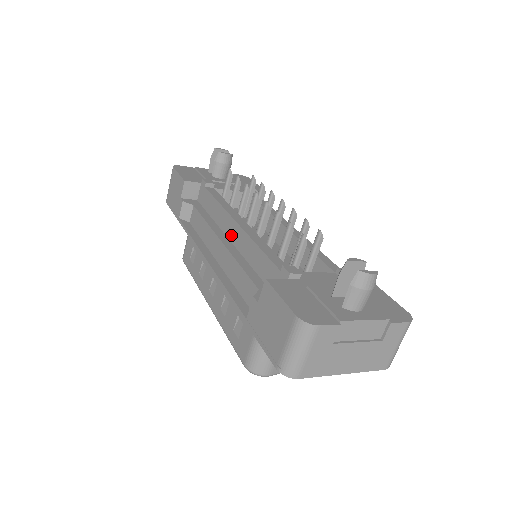
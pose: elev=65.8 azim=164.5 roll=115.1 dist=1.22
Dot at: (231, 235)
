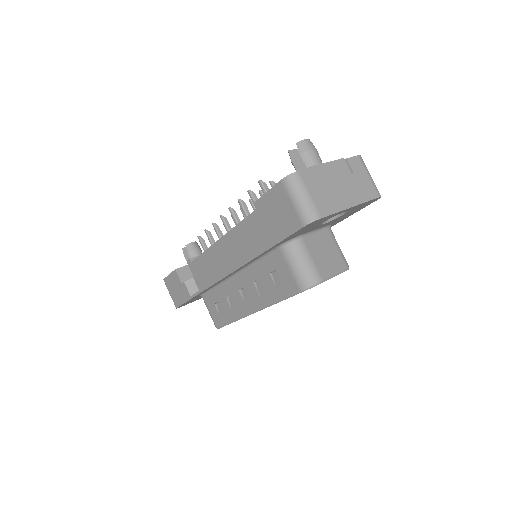
Dot at: (226, 249)
